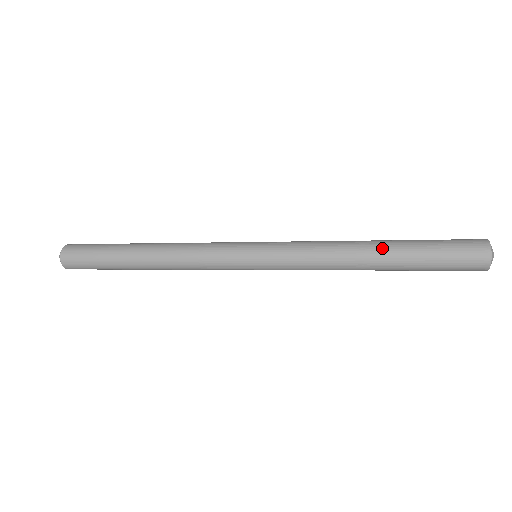
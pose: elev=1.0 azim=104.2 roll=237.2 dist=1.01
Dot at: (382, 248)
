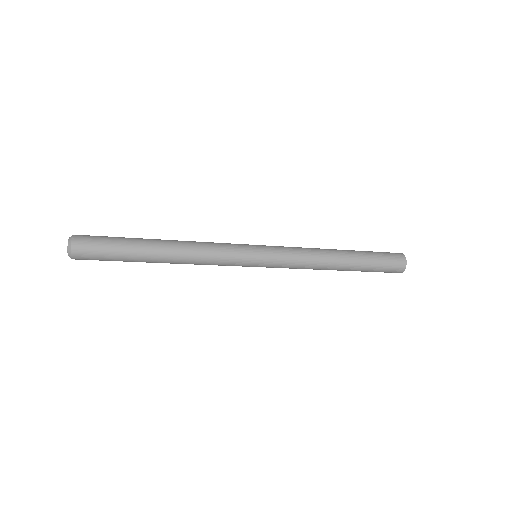
Dot at: (347, 256)
